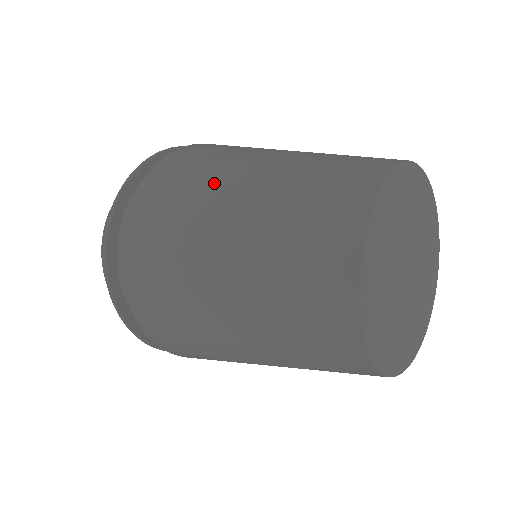
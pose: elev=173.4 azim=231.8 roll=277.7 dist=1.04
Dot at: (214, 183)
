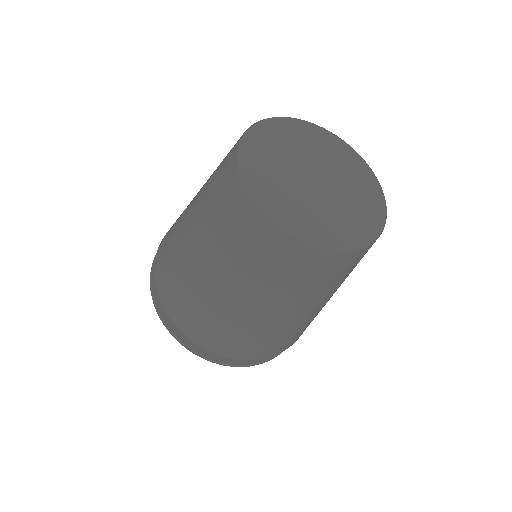
Dot at: occluded
